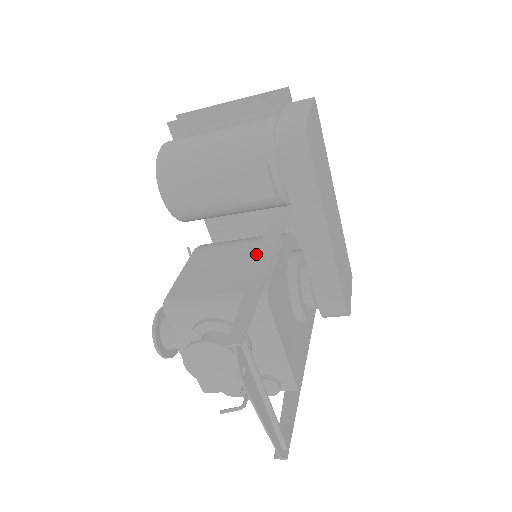
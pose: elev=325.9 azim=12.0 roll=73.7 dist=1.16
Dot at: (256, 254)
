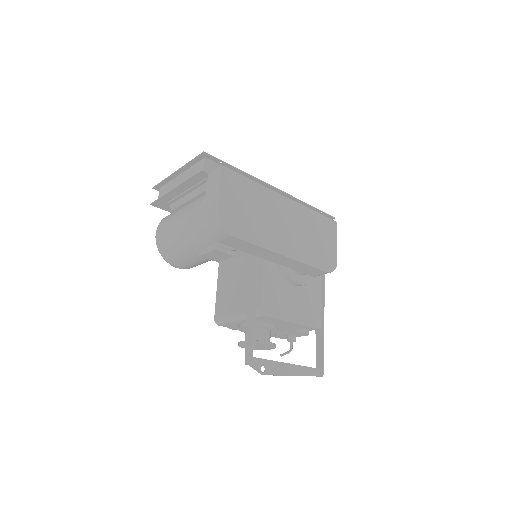
Dot at: (248, 275)
